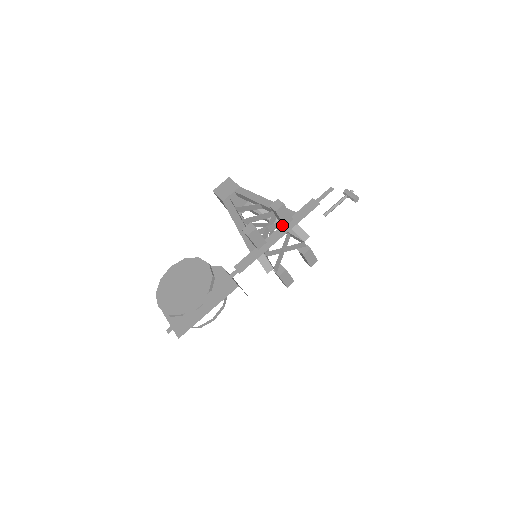
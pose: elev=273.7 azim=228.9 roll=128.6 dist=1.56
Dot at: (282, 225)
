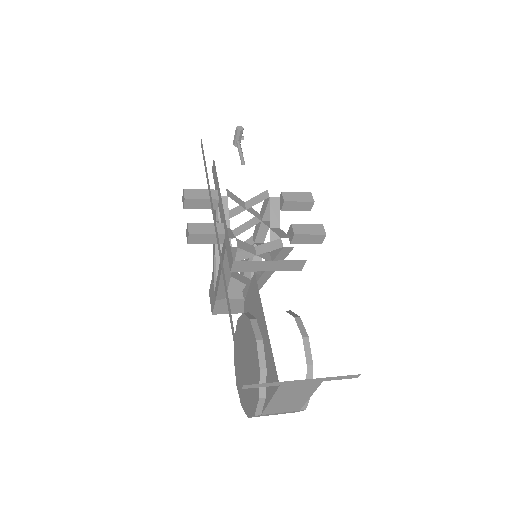
Dot at: (218, 205)
